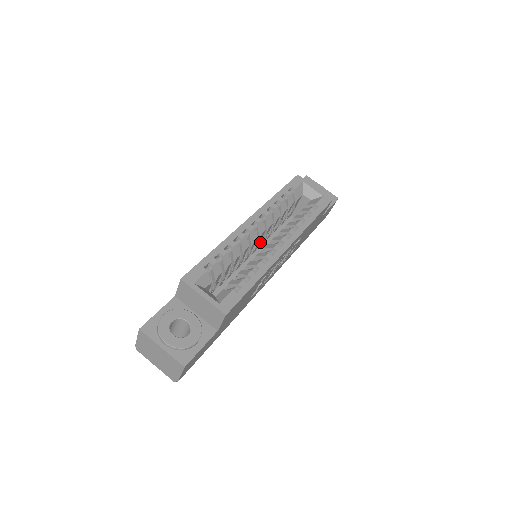
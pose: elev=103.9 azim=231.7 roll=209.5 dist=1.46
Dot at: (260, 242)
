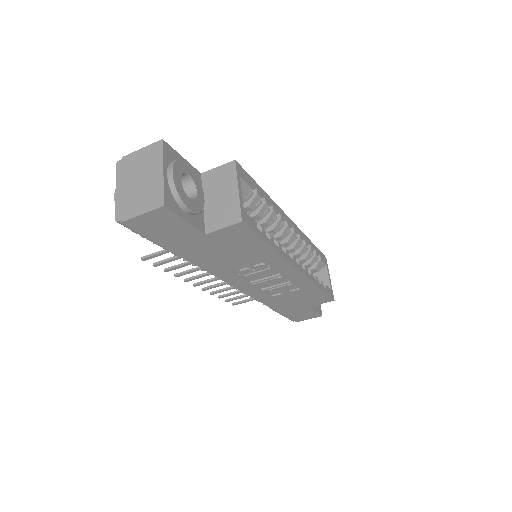
Dot at: occluded
